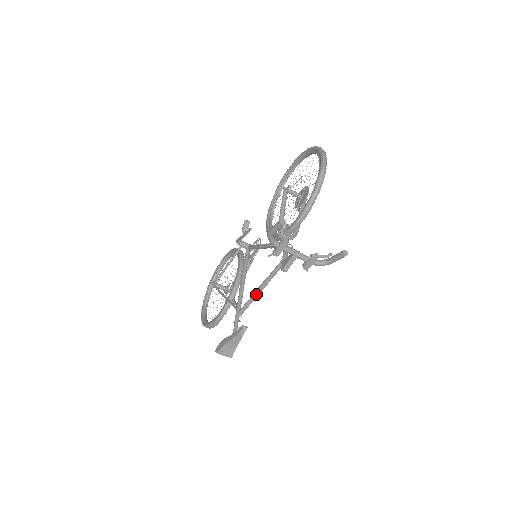
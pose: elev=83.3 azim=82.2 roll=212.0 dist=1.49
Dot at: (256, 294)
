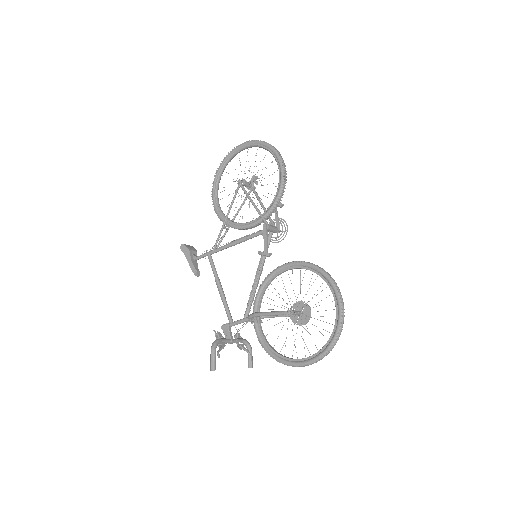
Dot at: (217, 284)
